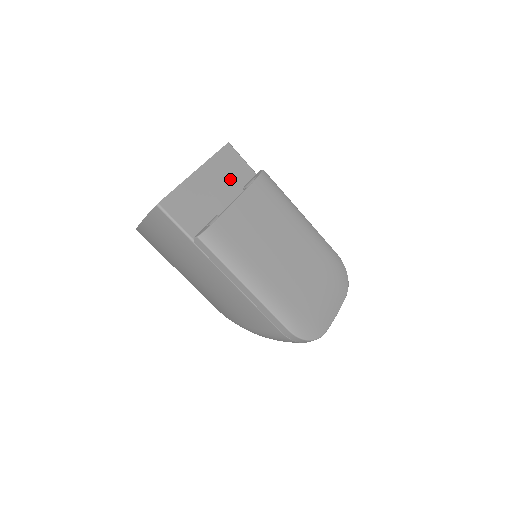
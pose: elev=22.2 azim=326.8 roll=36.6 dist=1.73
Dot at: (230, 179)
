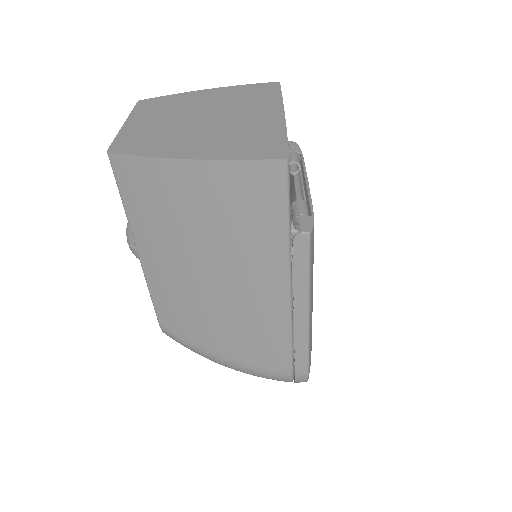
Dot at: occluded
